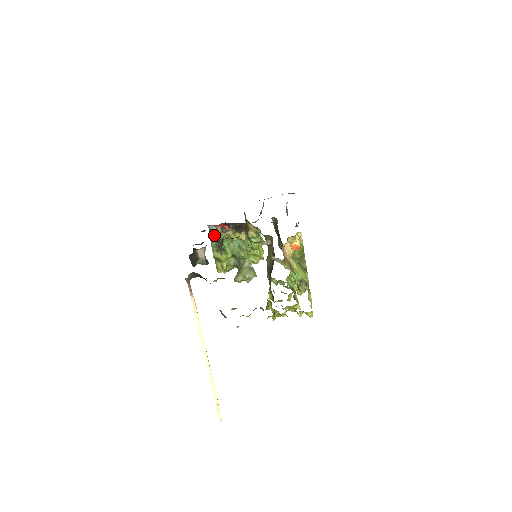
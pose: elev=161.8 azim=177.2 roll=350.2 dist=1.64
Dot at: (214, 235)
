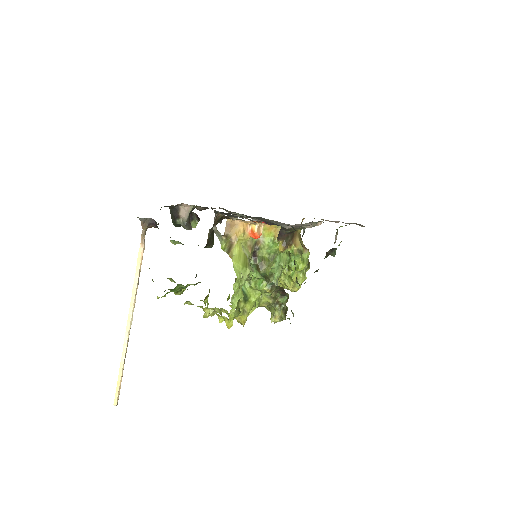
Dot at: occluded
